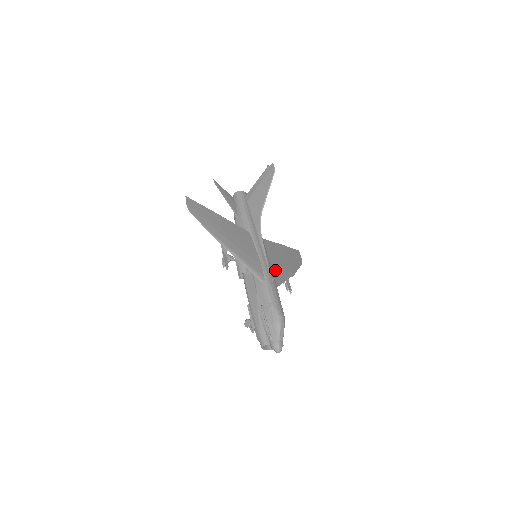
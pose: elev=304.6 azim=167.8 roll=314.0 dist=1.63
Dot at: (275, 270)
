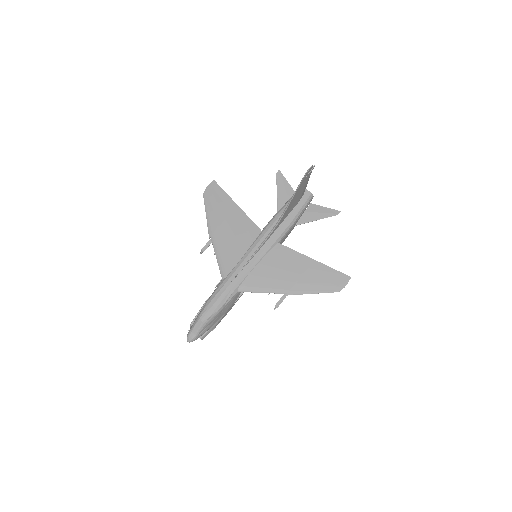
Dot at: (255, 276)
